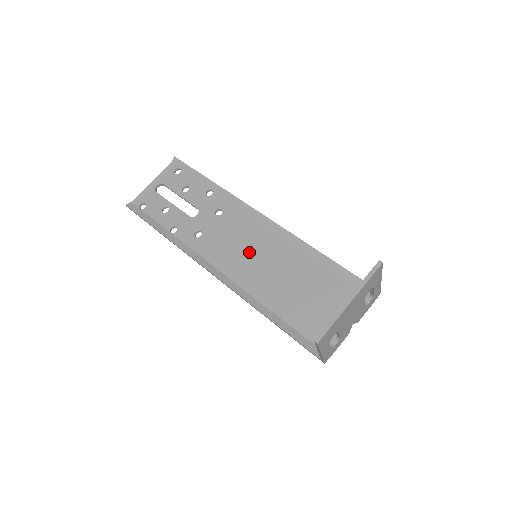
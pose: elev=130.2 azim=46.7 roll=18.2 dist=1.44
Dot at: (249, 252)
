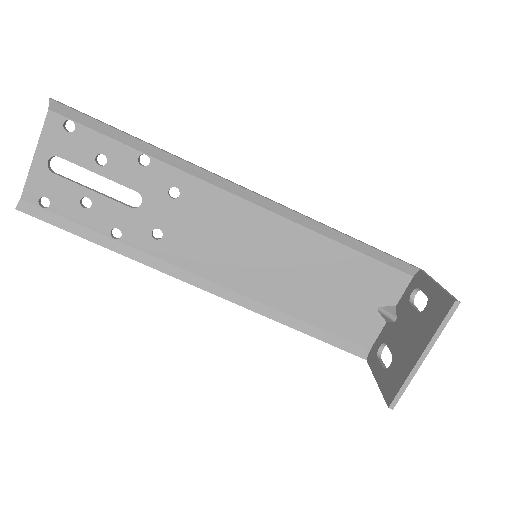
Dot at: (242, 248)
